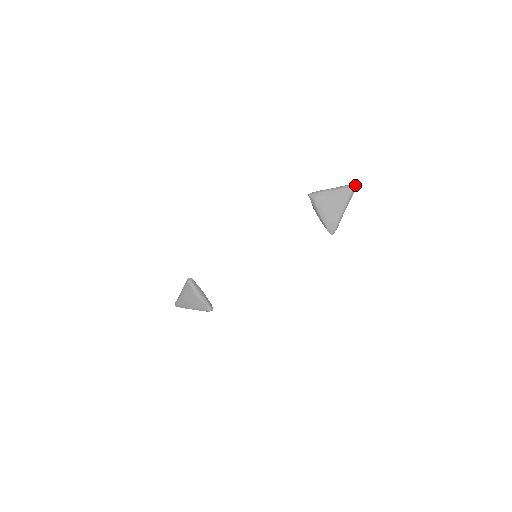
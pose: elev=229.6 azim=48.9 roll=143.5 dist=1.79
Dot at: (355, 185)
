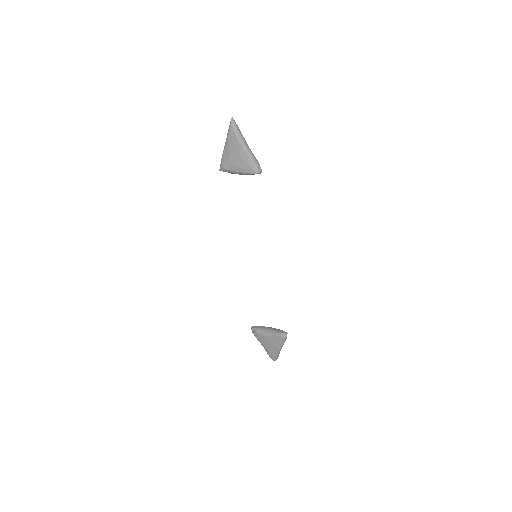
Dot at: (231, 122)
